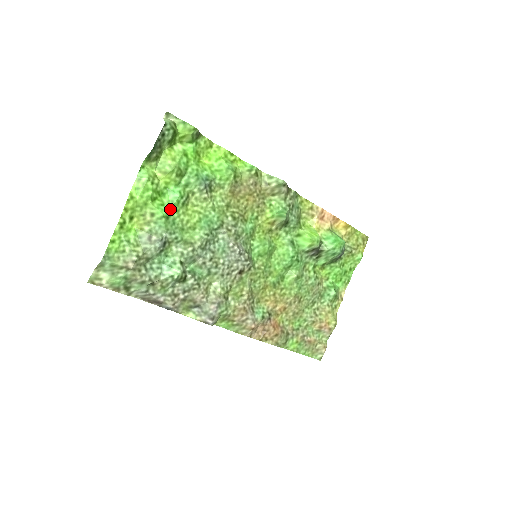
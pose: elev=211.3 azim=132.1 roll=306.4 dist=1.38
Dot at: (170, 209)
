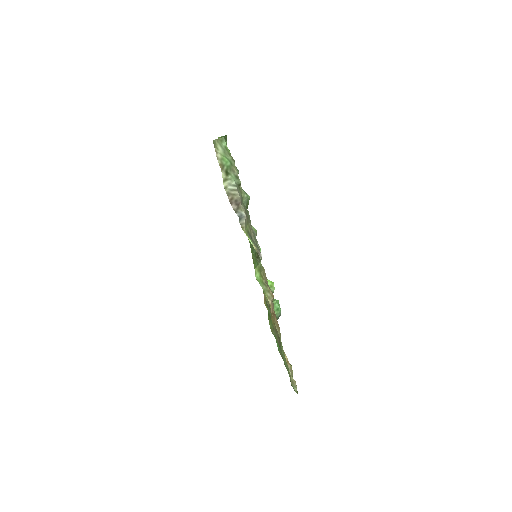
Dot at: occluded
